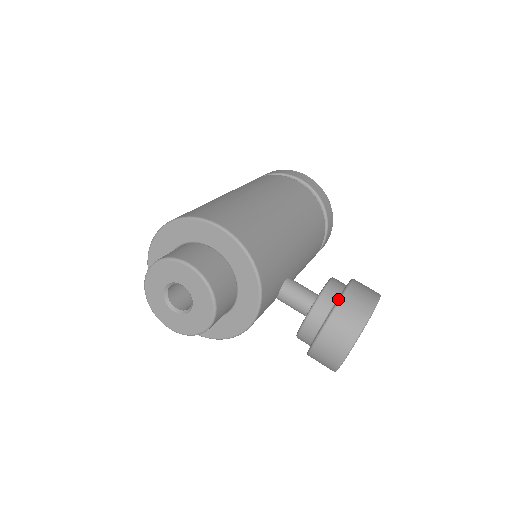
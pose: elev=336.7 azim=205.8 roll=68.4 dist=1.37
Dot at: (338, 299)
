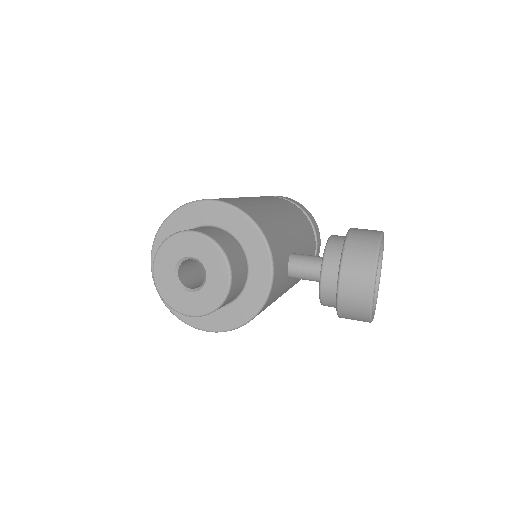
Dot at: (345, 238)
